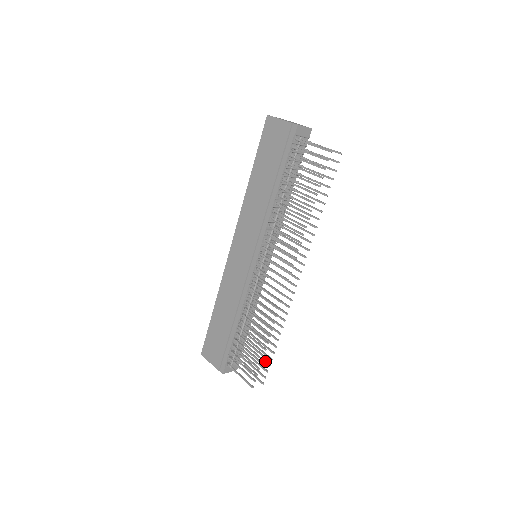
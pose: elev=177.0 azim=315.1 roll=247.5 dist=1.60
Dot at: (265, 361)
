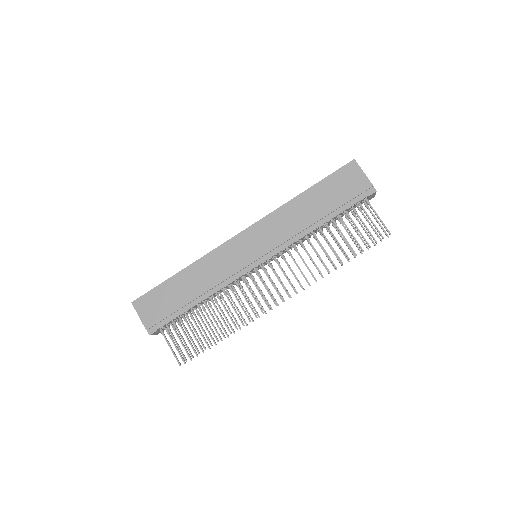
Dot at: (201, 346)
